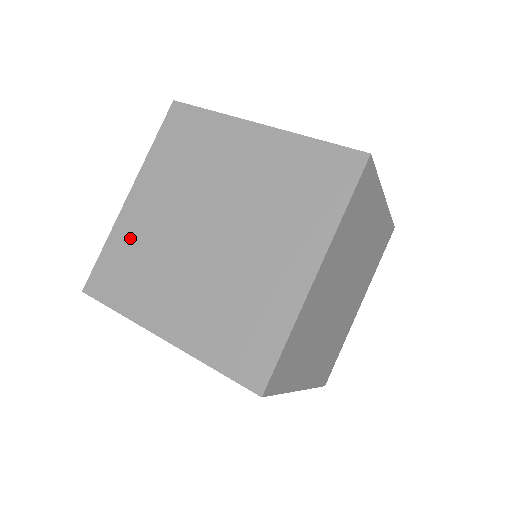
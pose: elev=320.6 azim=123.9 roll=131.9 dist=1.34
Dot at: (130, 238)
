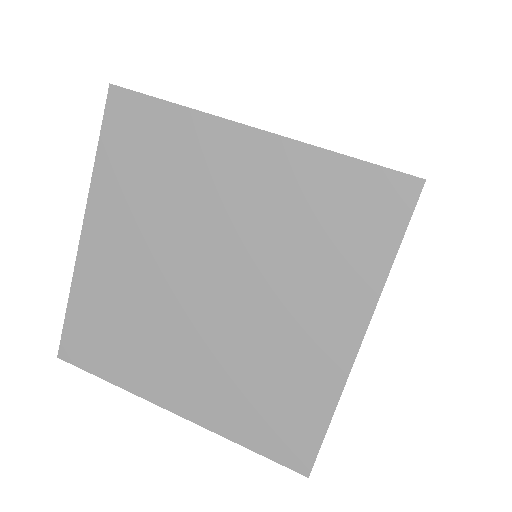
Dot at: (101, 292)
